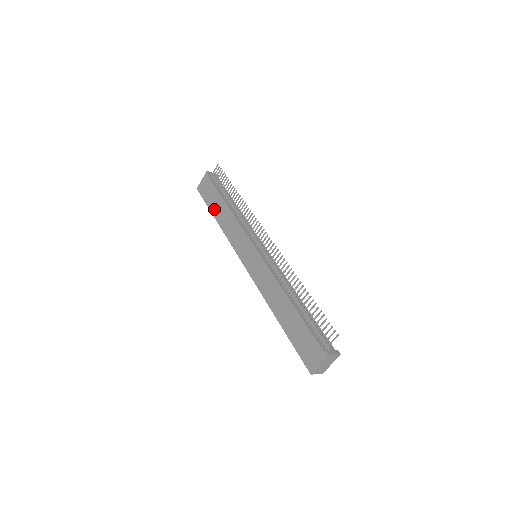
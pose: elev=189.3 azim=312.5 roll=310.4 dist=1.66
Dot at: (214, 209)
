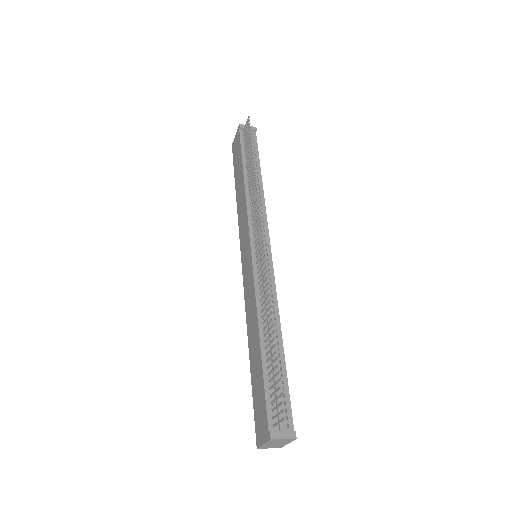
Dot at: (236, 178)
